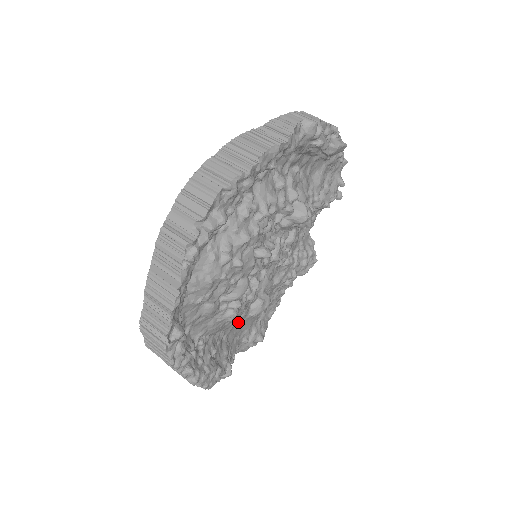
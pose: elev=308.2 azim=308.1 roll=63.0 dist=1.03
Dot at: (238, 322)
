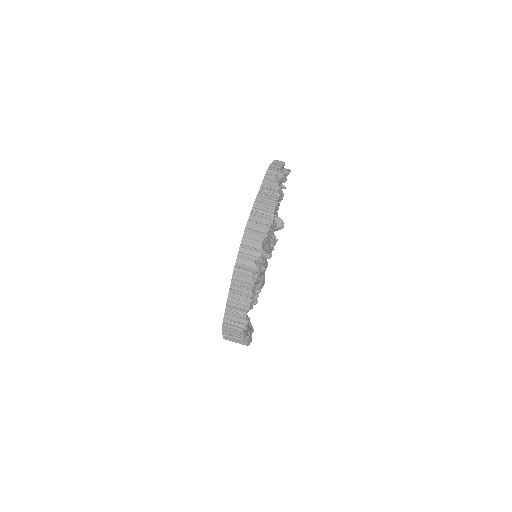
Dot at: occluded
